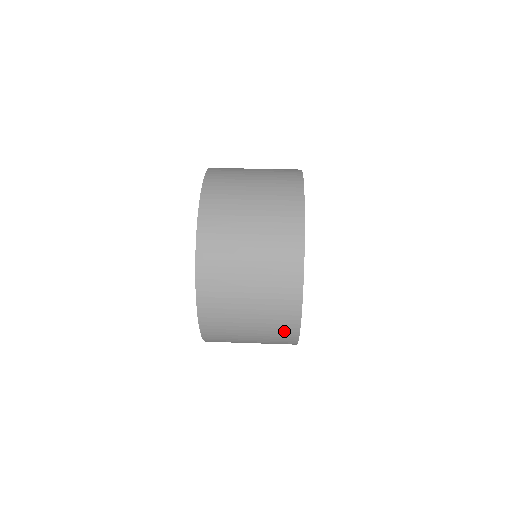
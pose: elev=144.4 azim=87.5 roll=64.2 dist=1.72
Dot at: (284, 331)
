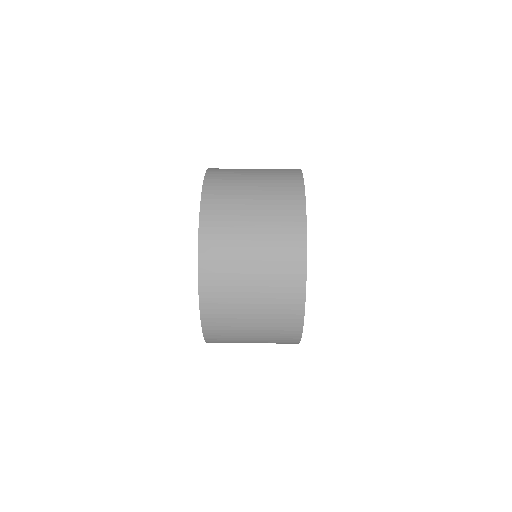
Dot at: (288, 304)
